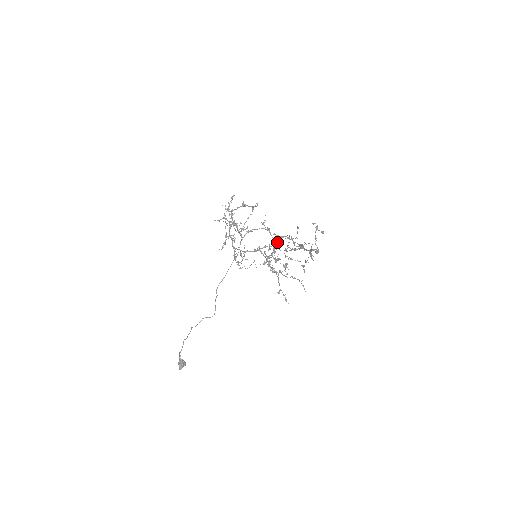
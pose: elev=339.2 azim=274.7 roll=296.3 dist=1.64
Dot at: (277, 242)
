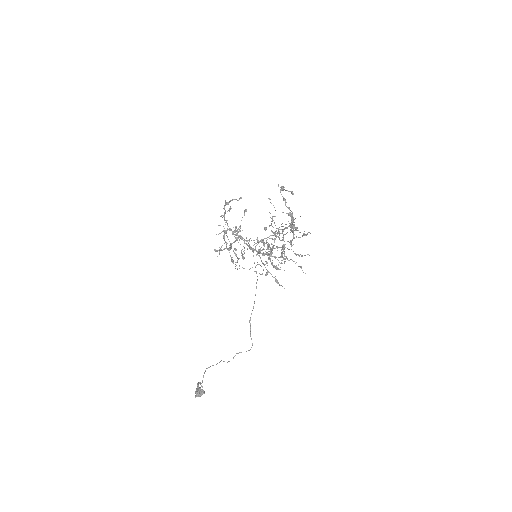
Dot at: (275, 236)
